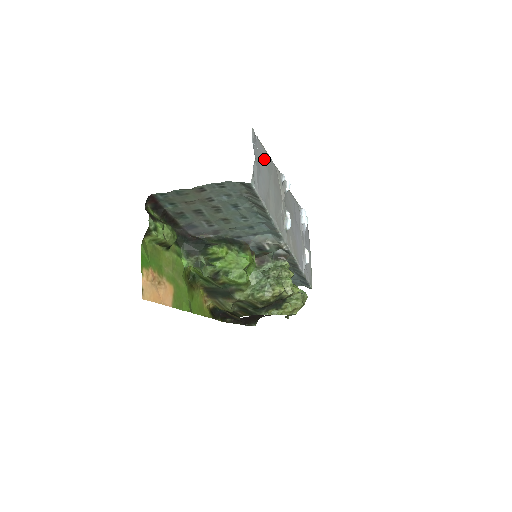
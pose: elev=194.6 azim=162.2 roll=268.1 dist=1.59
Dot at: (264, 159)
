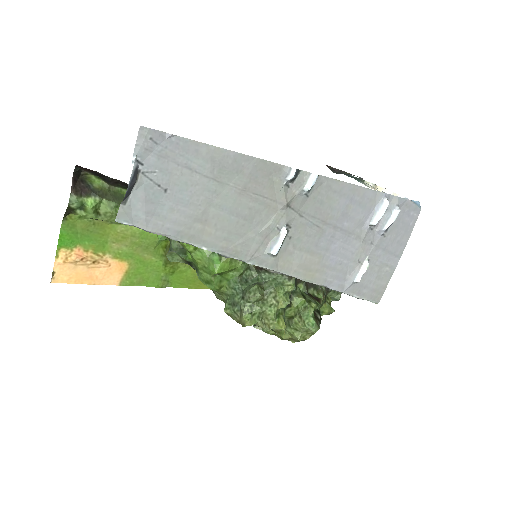
Dot at: (198, 165)
